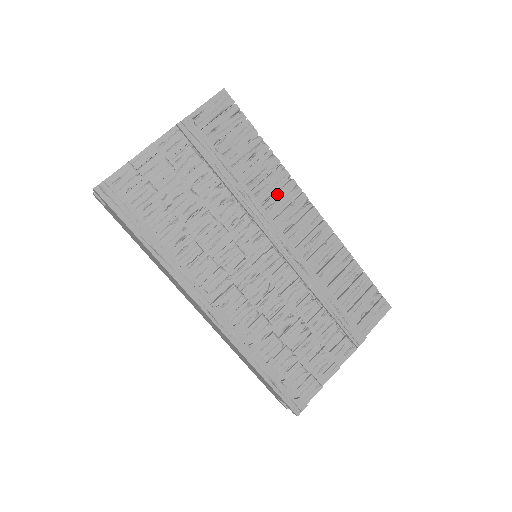
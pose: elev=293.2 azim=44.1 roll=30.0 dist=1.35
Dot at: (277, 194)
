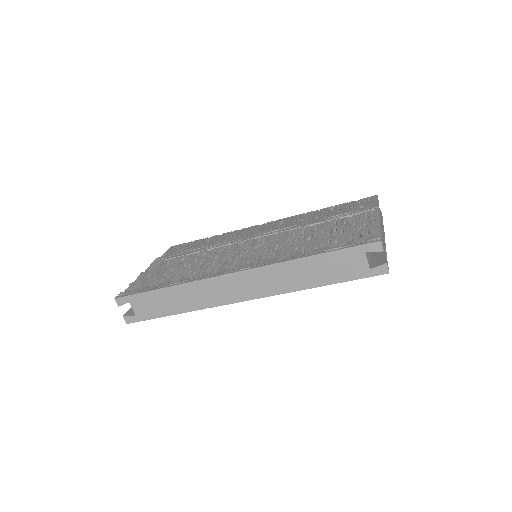
Dot at: (237, 235)
